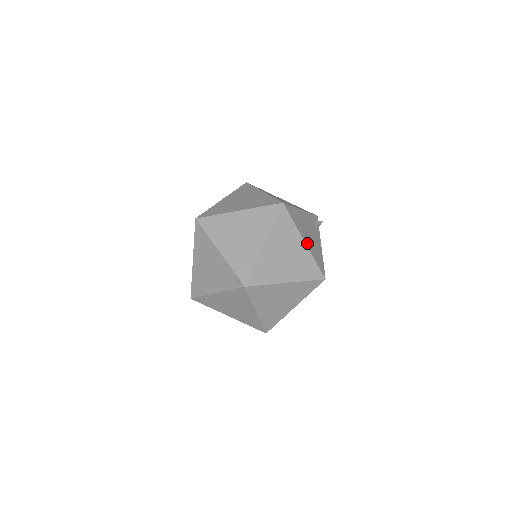
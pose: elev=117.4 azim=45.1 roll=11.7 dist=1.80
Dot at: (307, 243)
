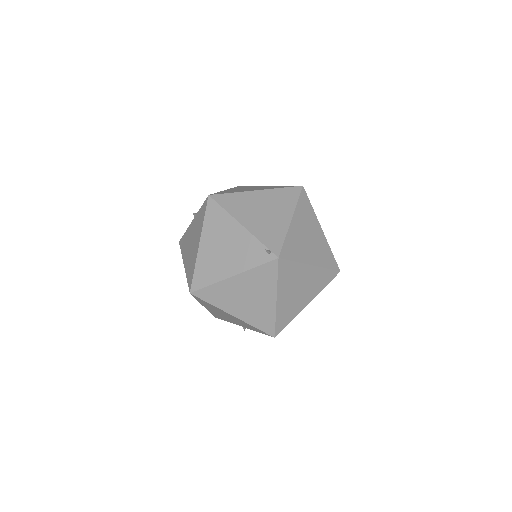
Dot at: occluded
